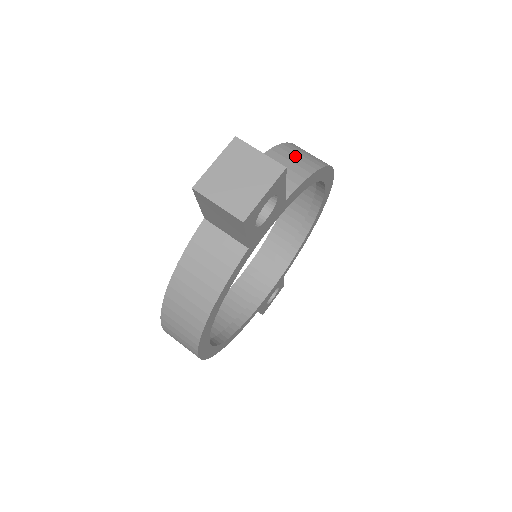
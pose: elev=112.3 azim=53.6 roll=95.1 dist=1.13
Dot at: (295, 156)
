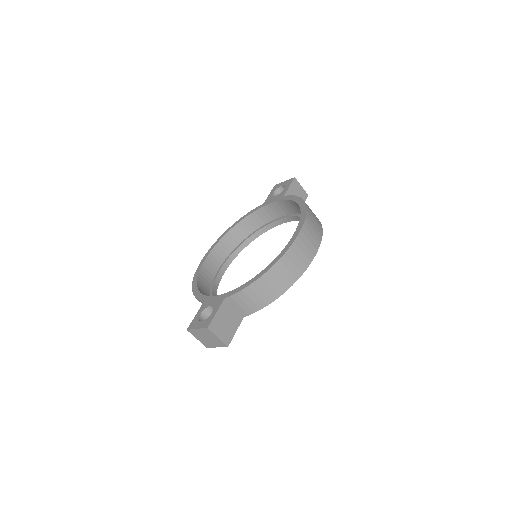
Dot at: (264, 290)
